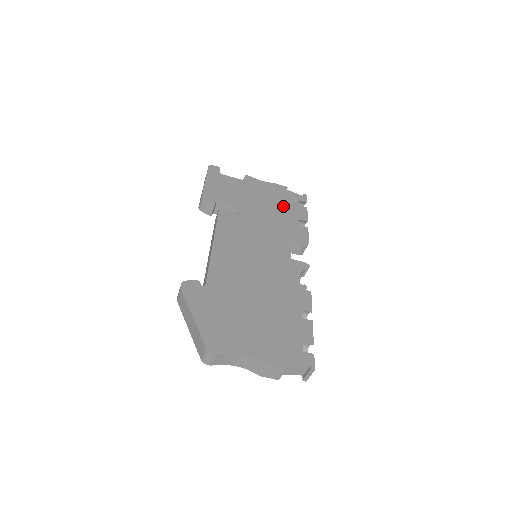
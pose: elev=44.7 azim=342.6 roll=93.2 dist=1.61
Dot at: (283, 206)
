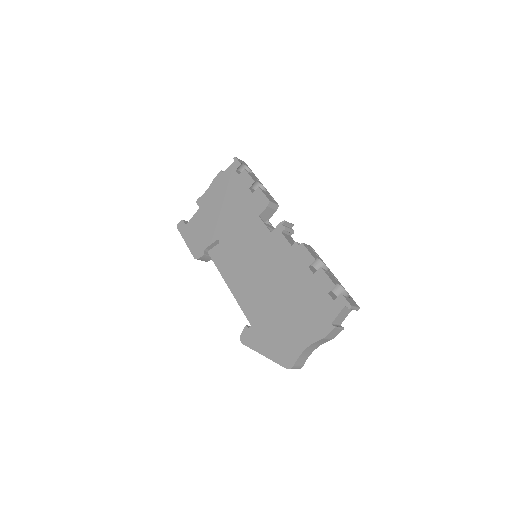
Dot at: (232, 193)
